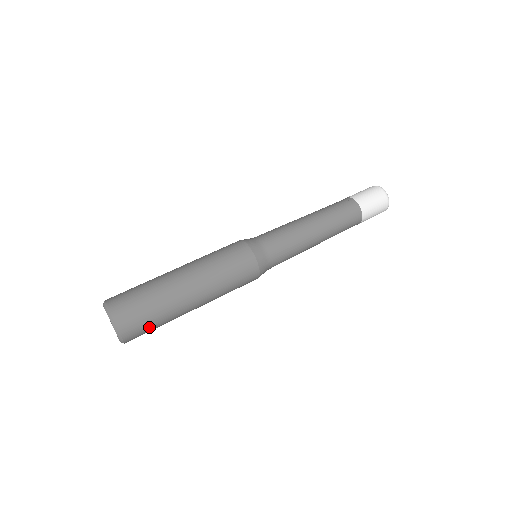
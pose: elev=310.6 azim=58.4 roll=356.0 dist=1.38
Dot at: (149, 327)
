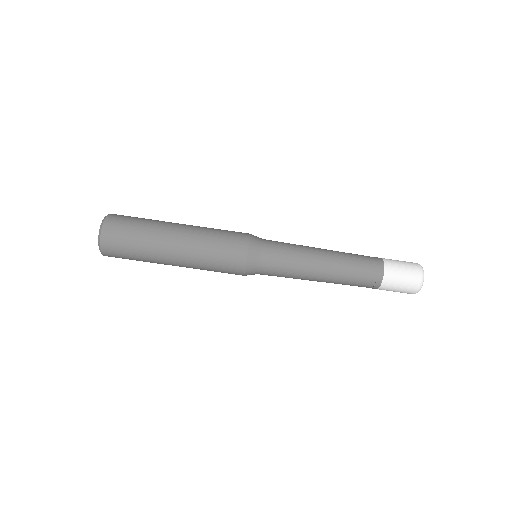
Dot at: occluded
